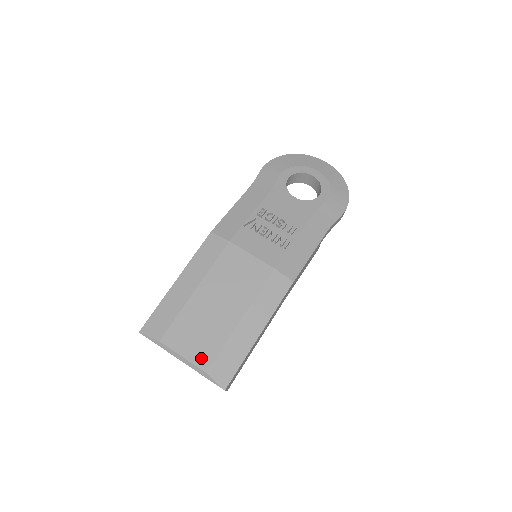
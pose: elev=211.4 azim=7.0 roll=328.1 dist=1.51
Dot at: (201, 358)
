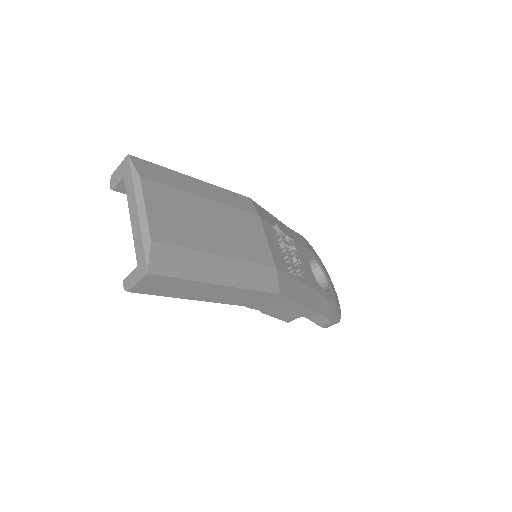
Dot at: (160, 228)
